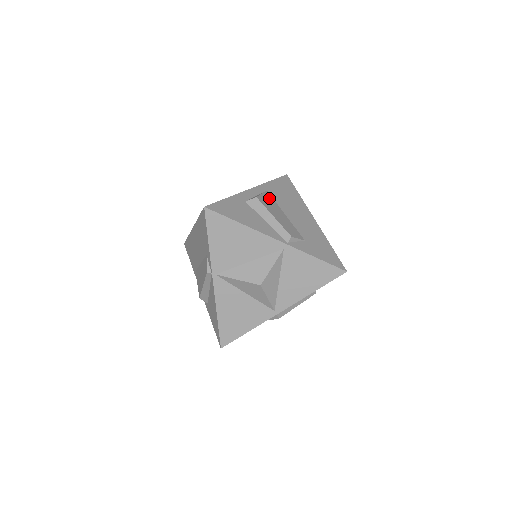
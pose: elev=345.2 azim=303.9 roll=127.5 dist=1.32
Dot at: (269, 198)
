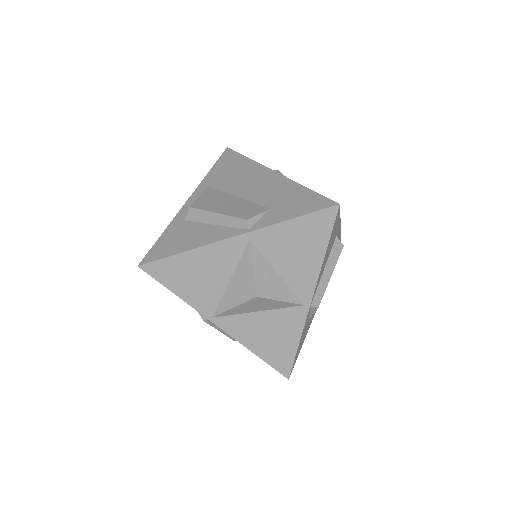
Dot at: (210, 194)
